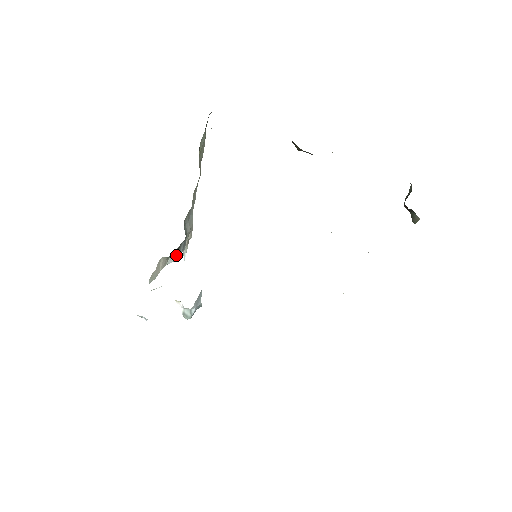
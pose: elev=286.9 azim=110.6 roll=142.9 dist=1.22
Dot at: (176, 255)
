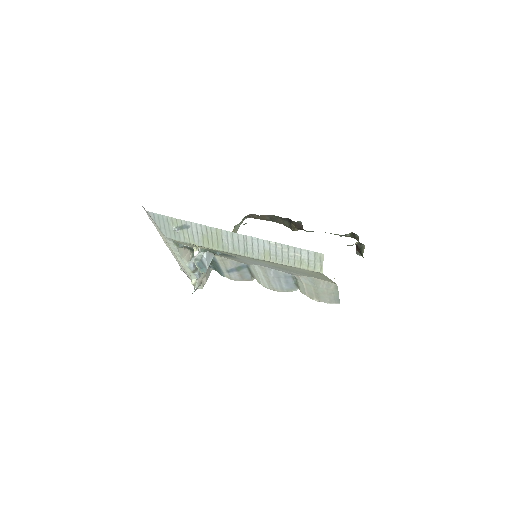
Dot at: (195, 266)
